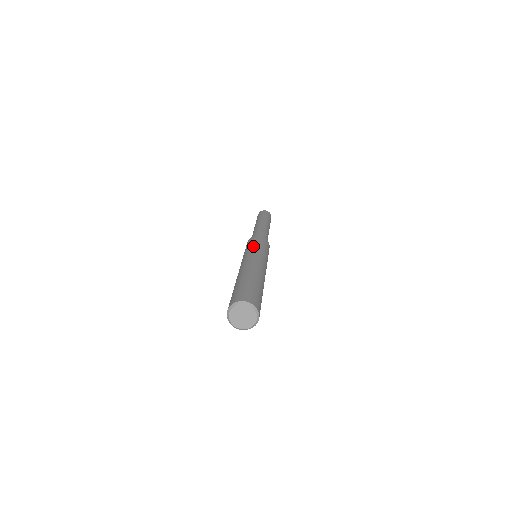
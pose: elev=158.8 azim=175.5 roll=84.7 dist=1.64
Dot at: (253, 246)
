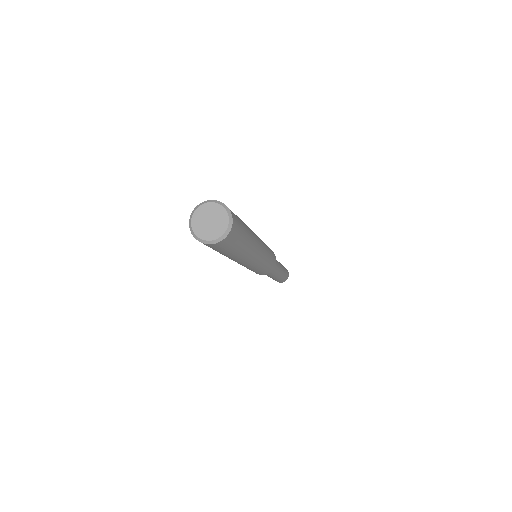
Dot at: occluded
